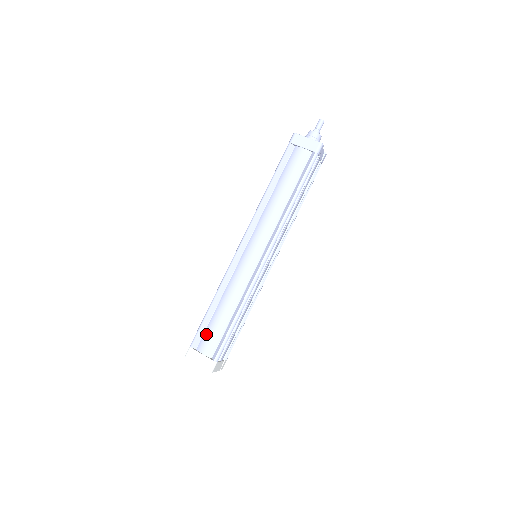
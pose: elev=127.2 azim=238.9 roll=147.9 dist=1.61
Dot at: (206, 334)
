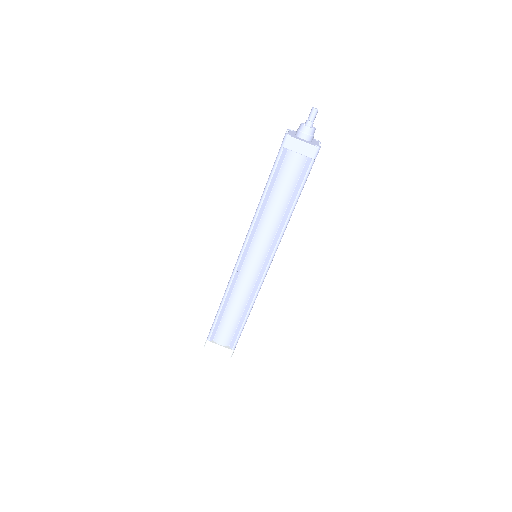
Dot at: (220, 330)
